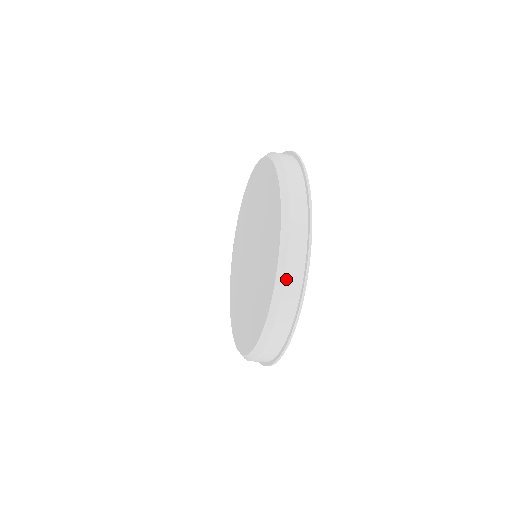
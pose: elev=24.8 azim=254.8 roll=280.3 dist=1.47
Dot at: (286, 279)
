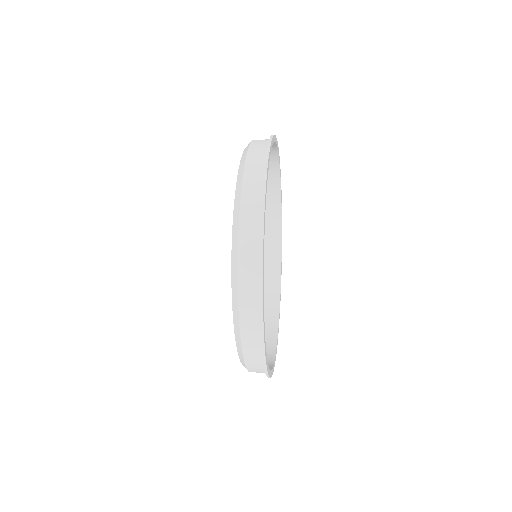
Dot at: occluded
